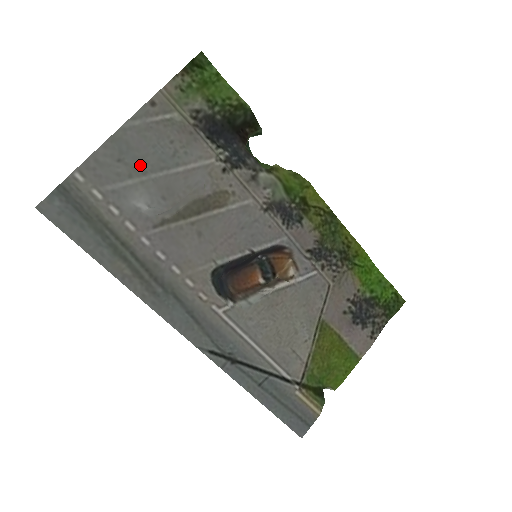
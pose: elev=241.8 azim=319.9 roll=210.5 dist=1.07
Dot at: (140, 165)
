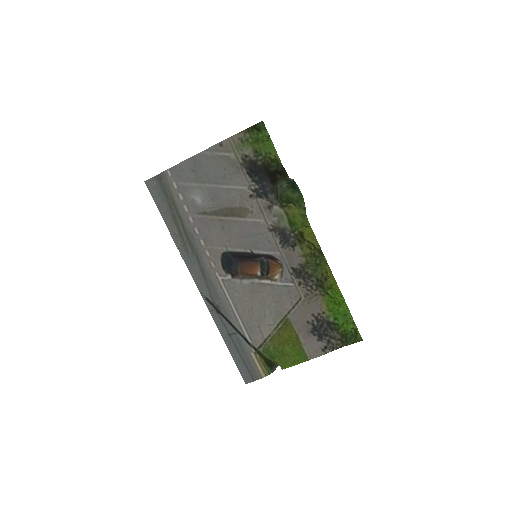
Dot at: (204, 177)
